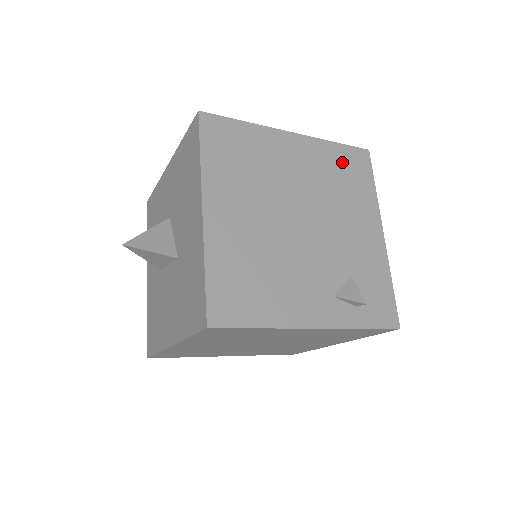
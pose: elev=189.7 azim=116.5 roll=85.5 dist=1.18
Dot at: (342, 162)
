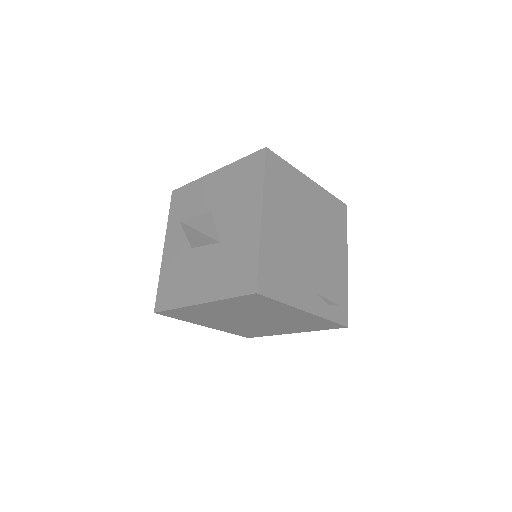
Dot at: (333, 208)
